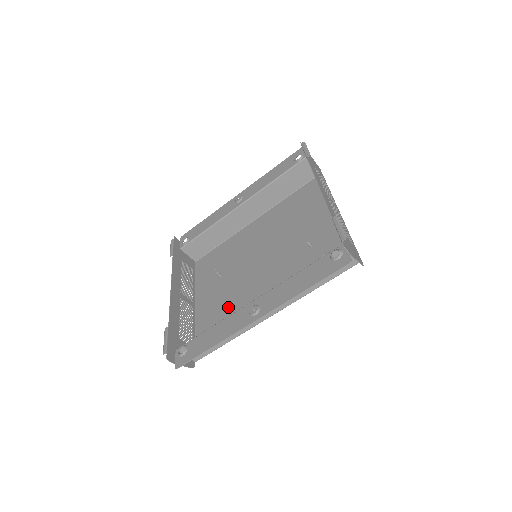
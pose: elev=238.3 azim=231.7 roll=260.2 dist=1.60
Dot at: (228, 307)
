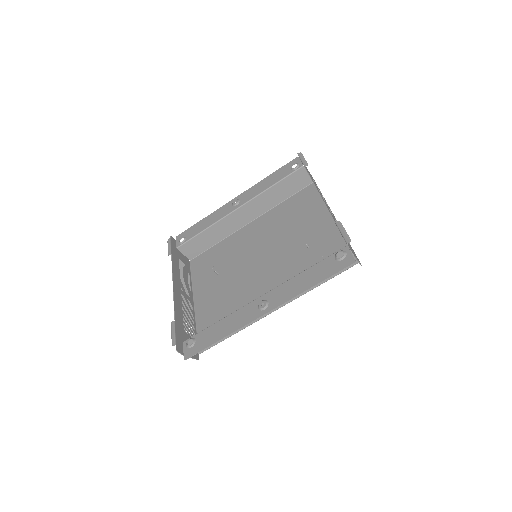
Dot at: (229, 303)
